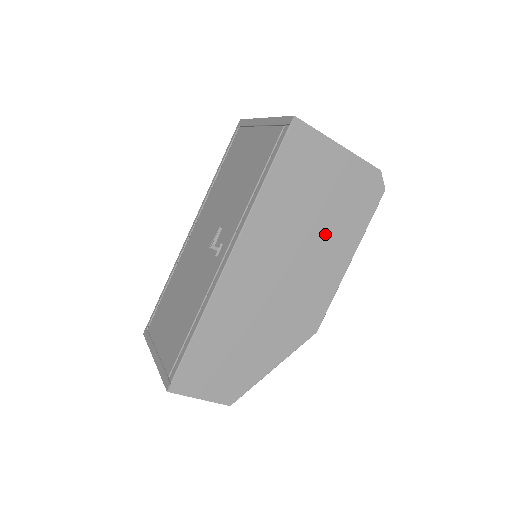
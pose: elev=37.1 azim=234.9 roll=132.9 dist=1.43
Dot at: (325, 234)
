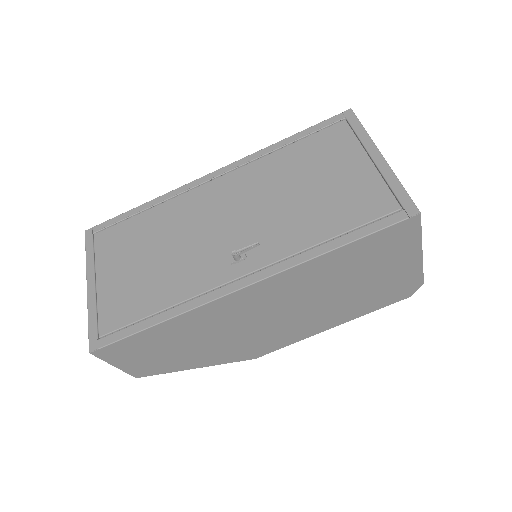
Dot at: (336, 304)
